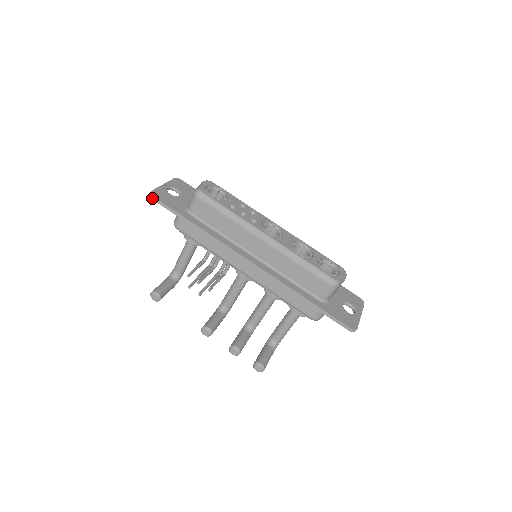
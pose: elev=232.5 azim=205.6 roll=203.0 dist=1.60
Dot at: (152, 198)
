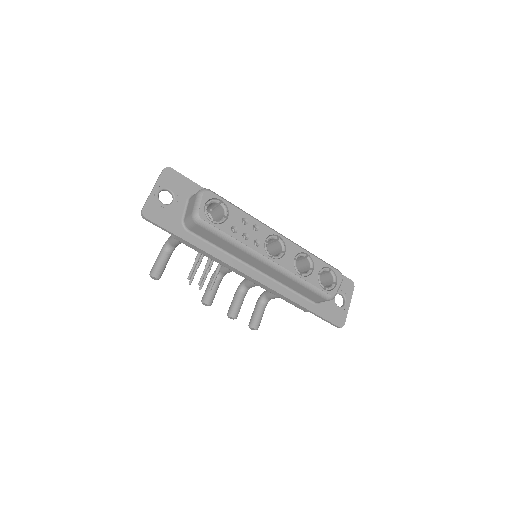
Dot at: (145, 219)
